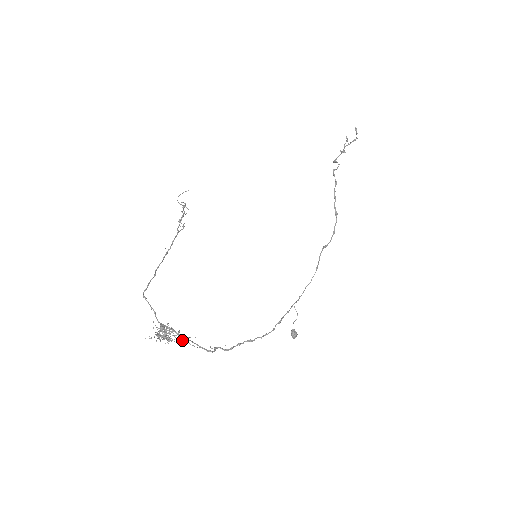
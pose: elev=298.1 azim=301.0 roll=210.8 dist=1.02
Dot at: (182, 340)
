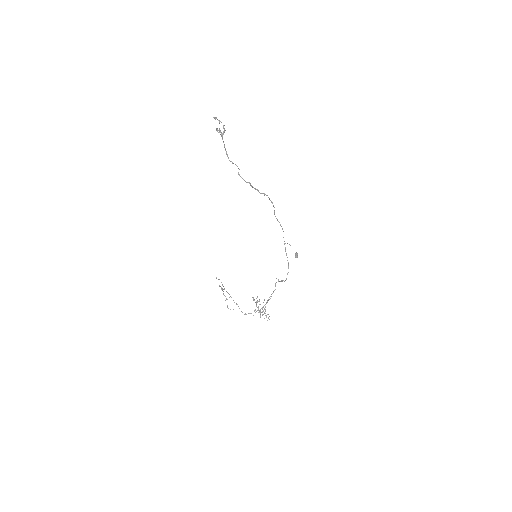
Dot at: occluded
